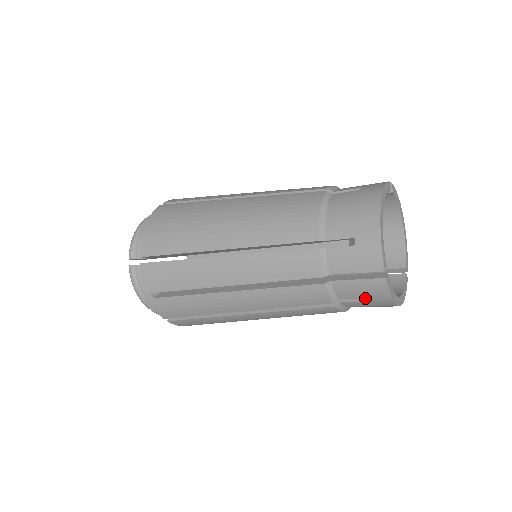
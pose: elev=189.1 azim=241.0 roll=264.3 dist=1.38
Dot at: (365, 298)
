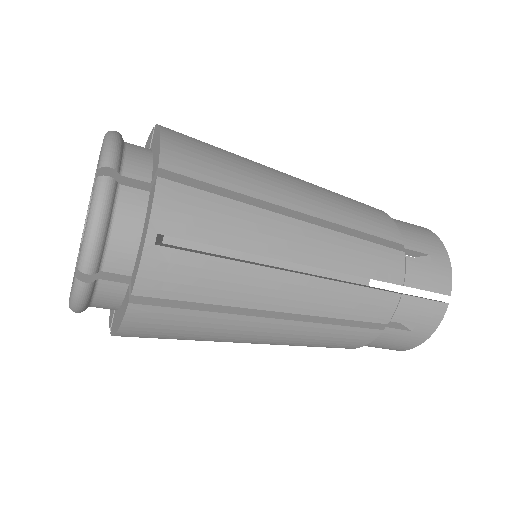
Dot at: (407, 327)
